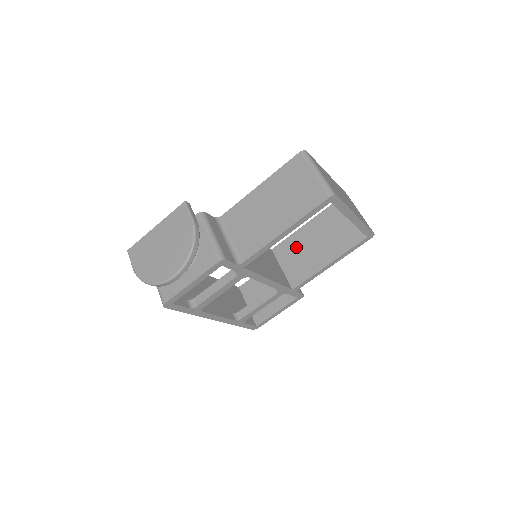
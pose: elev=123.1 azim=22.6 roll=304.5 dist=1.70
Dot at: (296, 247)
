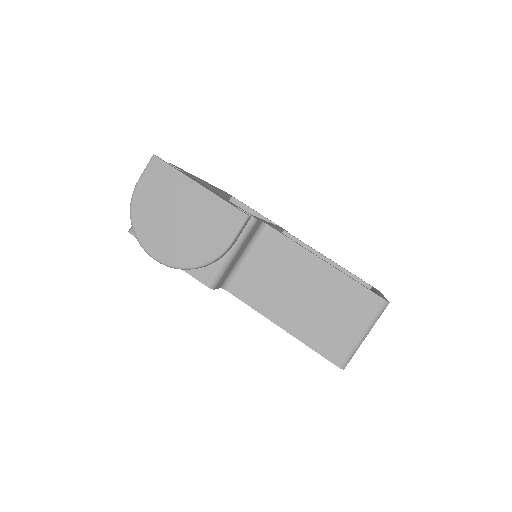
Dot at: occluded
